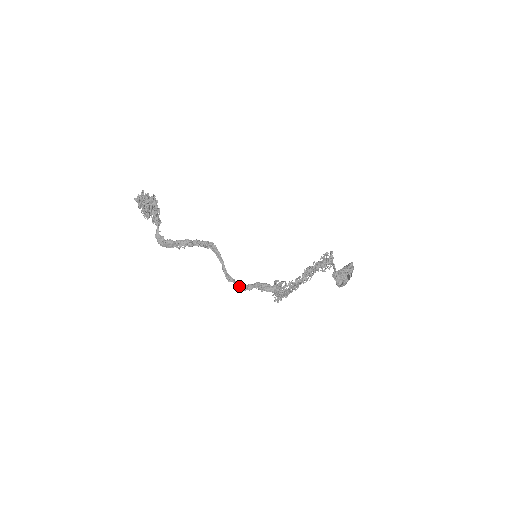
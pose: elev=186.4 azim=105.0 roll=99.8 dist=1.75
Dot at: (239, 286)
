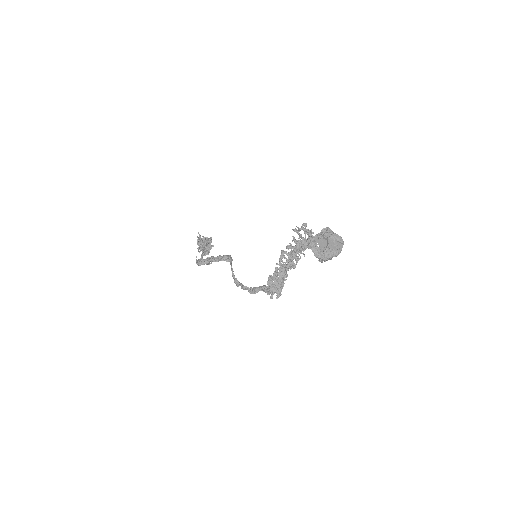
Dot at: (244, 288)
